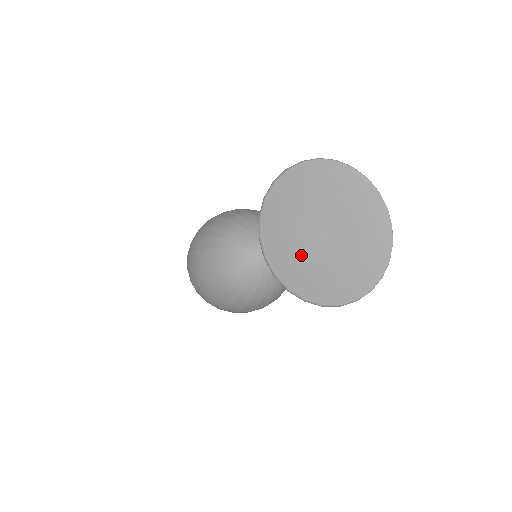
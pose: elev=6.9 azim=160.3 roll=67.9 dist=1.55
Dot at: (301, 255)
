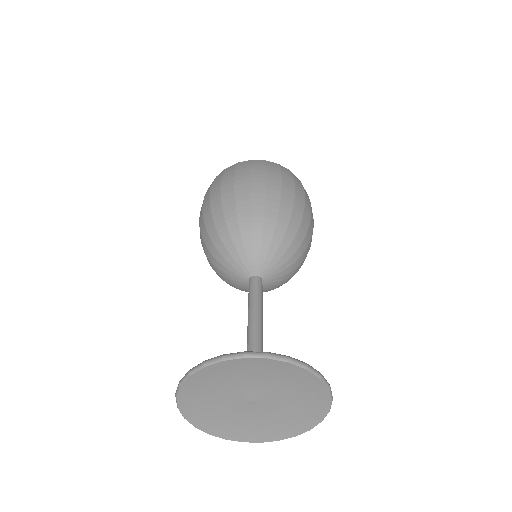
Dot at: (249, 423)
